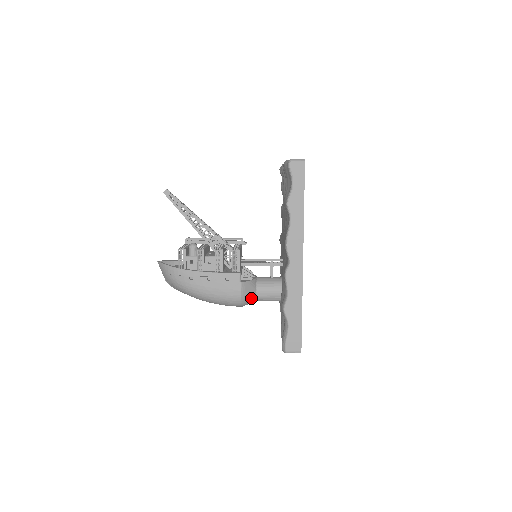
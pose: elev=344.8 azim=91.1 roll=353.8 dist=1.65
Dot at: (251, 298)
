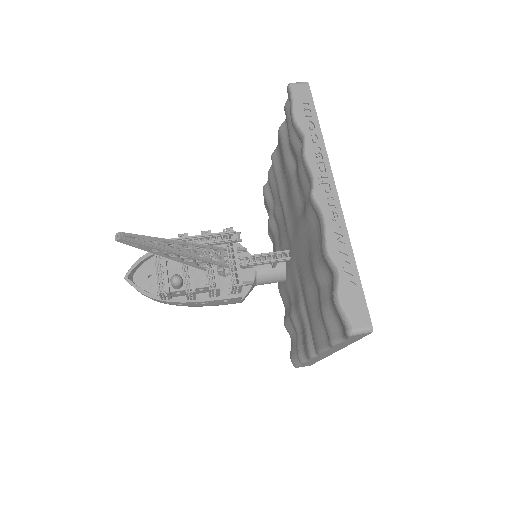
Dot at: occluded
